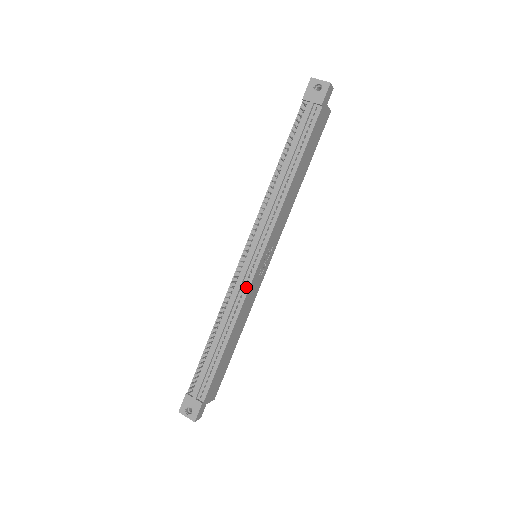
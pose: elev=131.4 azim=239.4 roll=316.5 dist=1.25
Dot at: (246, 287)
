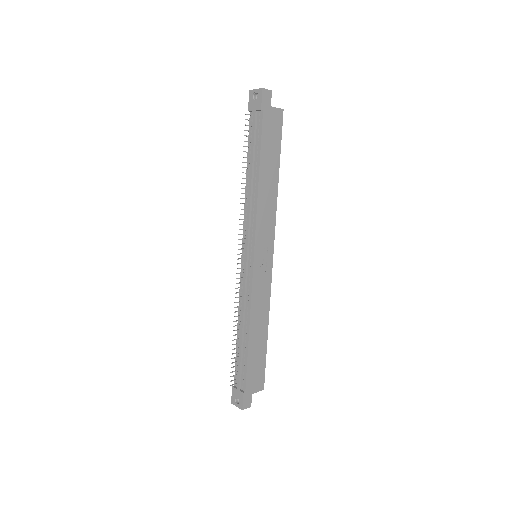
Dot at: (250, 285)
